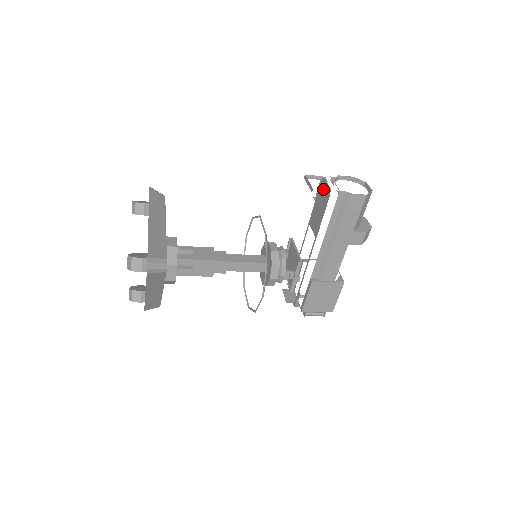
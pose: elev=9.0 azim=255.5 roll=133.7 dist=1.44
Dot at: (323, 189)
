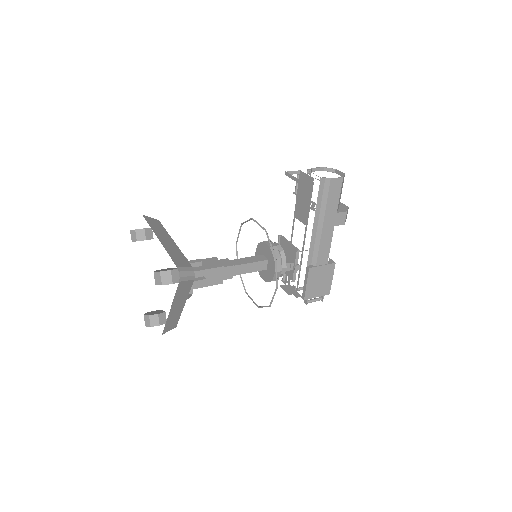
Dot at: (304, 181)
